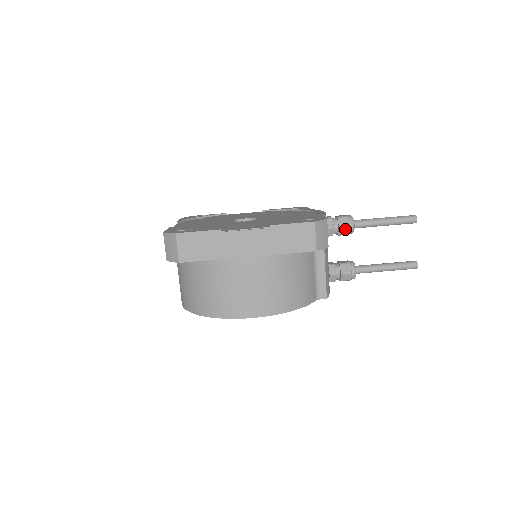
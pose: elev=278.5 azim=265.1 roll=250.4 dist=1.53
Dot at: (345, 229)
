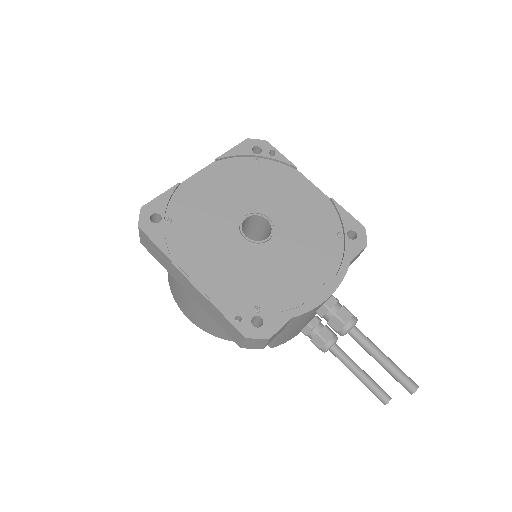
Dot at: (333, 328)
